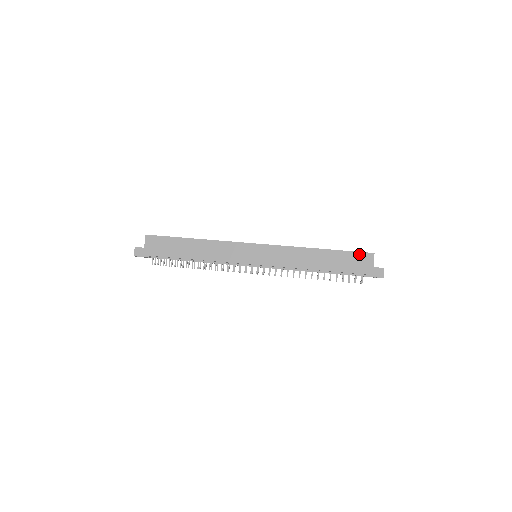
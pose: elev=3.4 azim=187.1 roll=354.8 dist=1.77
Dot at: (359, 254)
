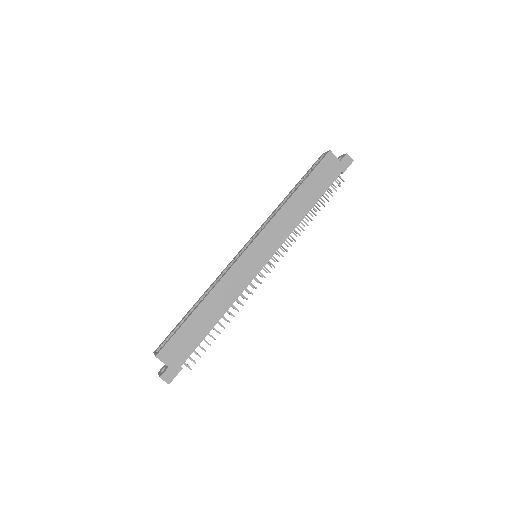
Dot at: (322, 163)
